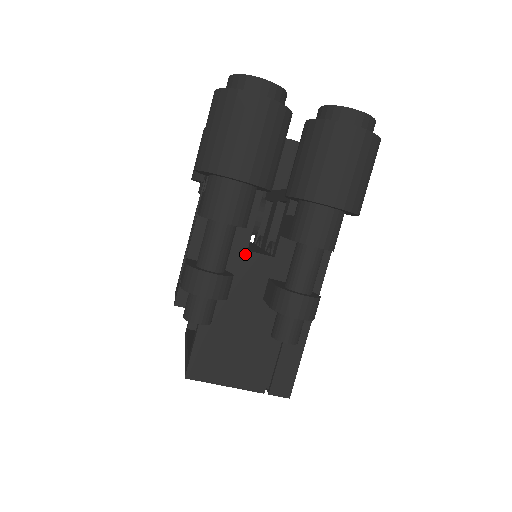
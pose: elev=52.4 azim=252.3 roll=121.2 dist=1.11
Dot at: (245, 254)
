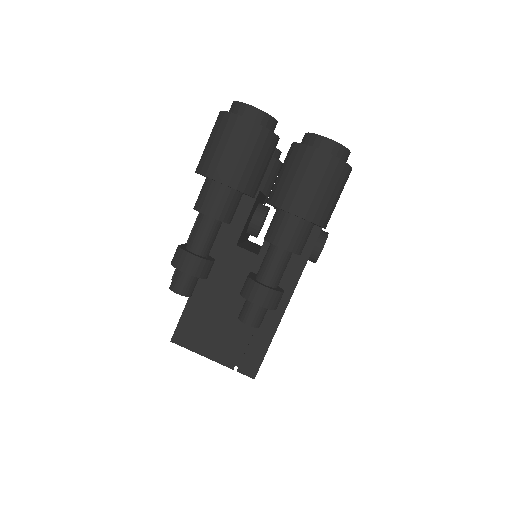
Dot at: (234, 248)
